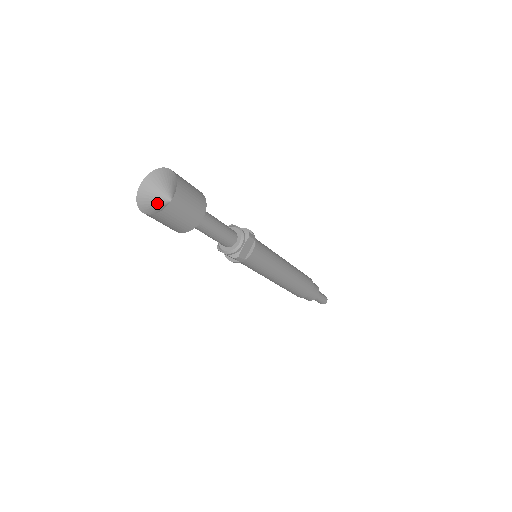
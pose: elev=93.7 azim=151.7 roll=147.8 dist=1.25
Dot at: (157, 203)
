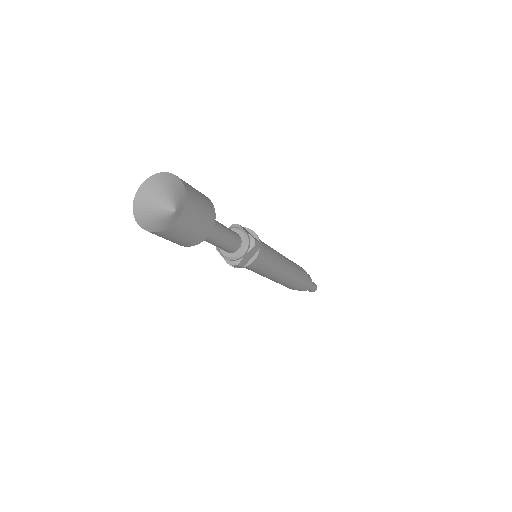
Dot at: (157, 212)
